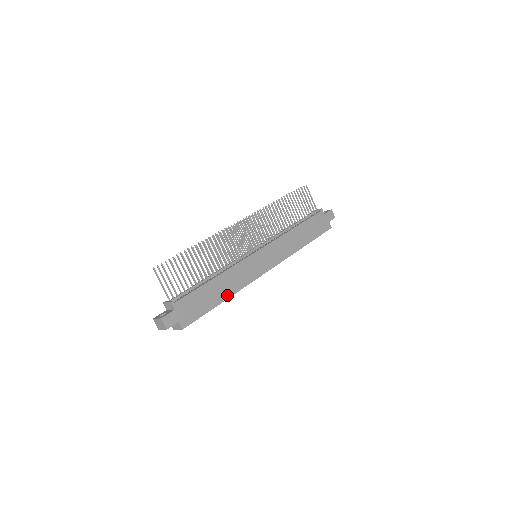
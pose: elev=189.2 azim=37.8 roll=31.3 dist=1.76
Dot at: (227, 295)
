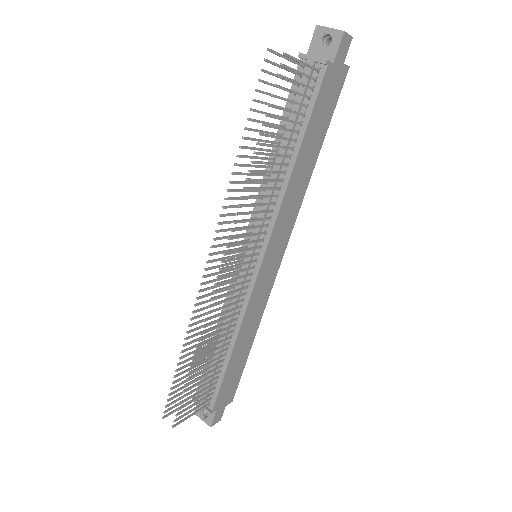
Dot at: (253, 336)
